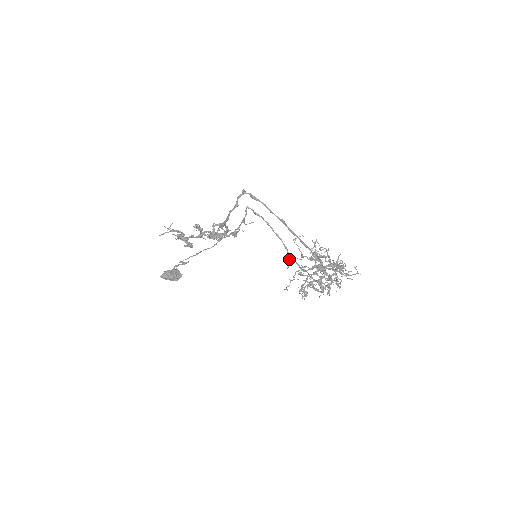
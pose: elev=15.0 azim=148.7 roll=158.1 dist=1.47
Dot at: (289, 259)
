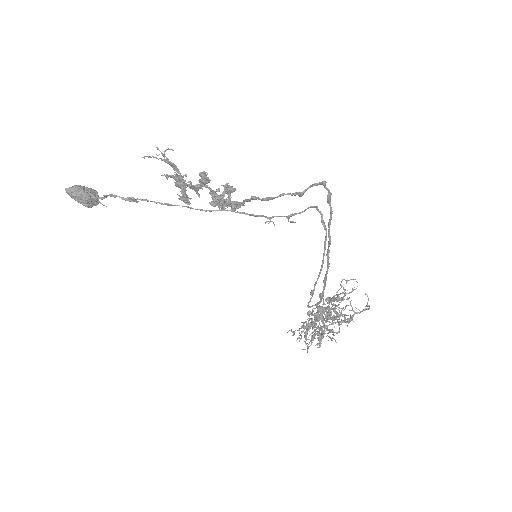
Dot at: occluded
